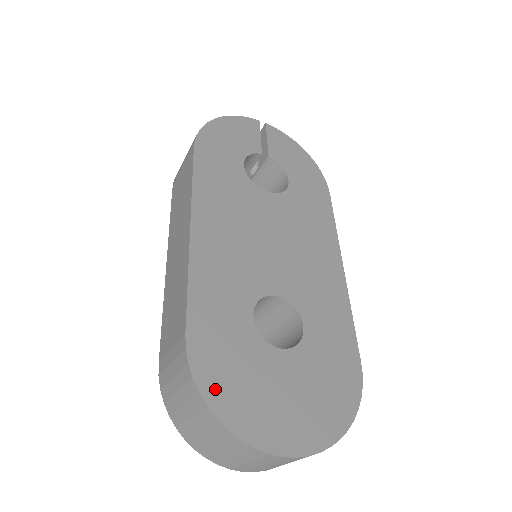
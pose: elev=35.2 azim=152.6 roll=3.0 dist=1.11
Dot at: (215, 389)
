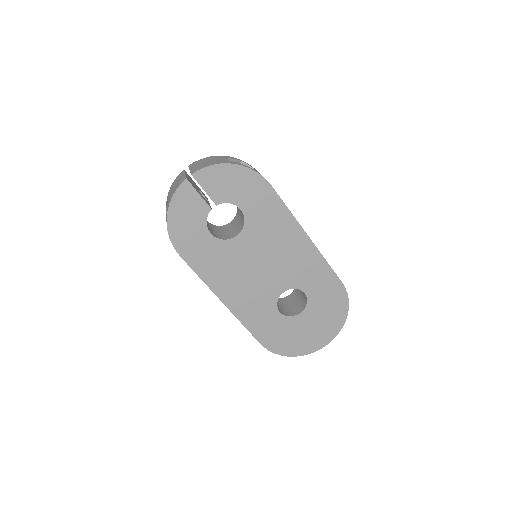
Dot at: (285, 350)
